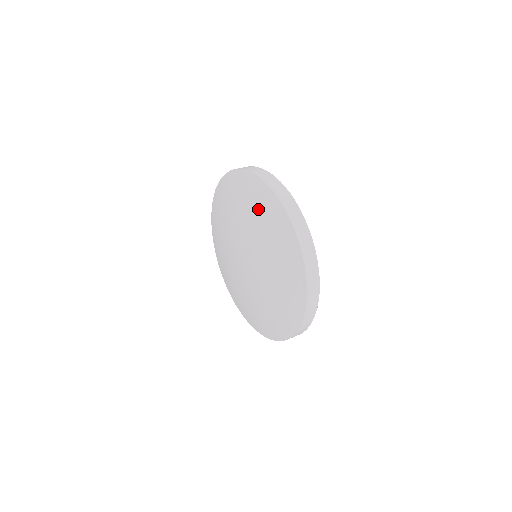
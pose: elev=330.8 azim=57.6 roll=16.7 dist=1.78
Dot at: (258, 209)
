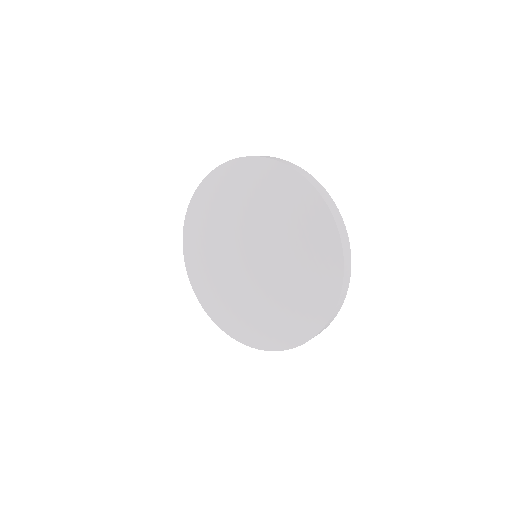
Dot at: (226, 191)
